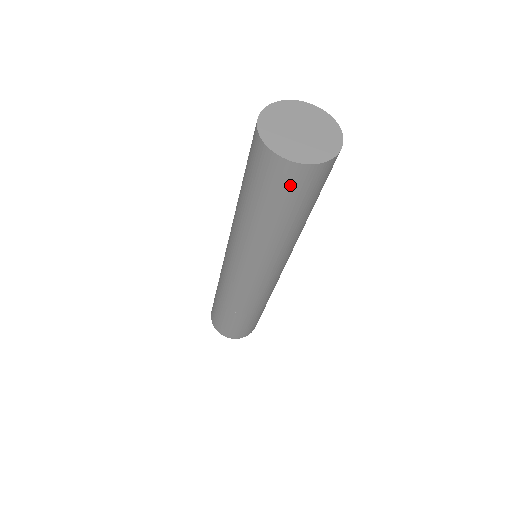
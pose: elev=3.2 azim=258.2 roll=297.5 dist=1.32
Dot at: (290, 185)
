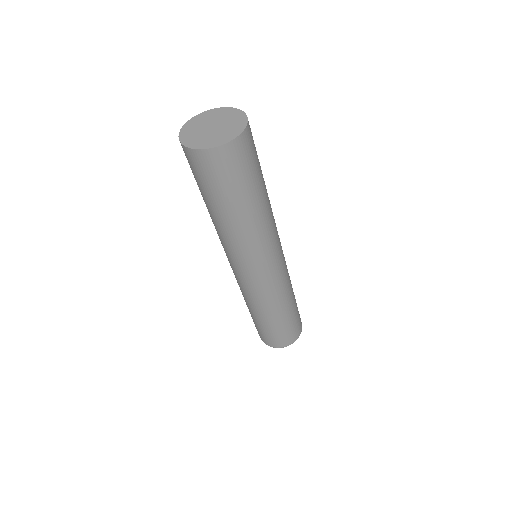
Dot at: (192, 167)
